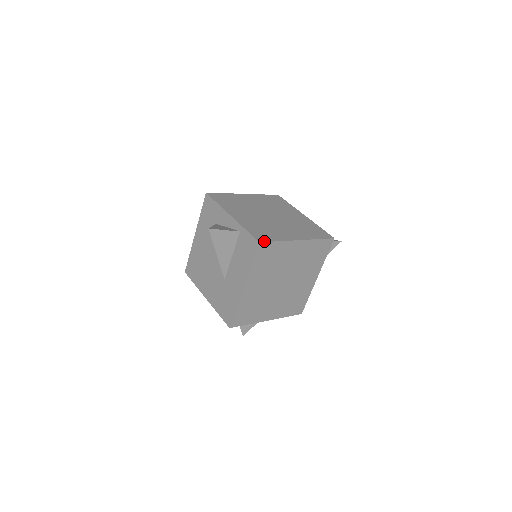
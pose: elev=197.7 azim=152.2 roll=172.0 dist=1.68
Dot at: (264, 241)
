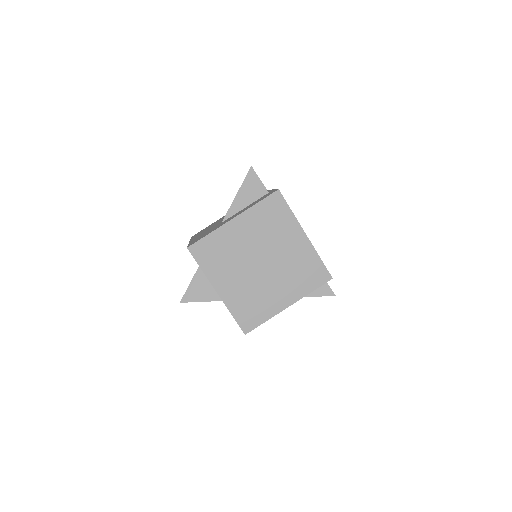
Dot at: (282, 195)
